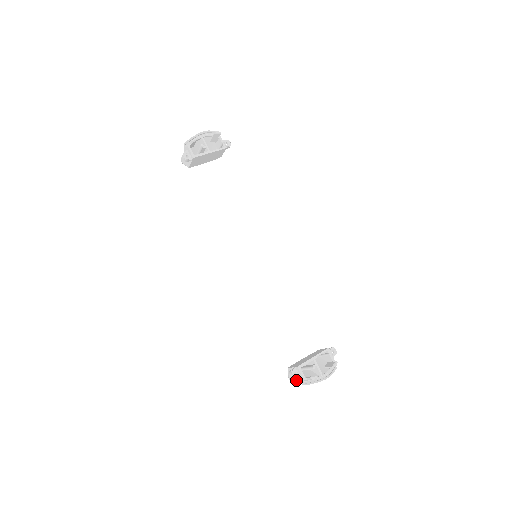
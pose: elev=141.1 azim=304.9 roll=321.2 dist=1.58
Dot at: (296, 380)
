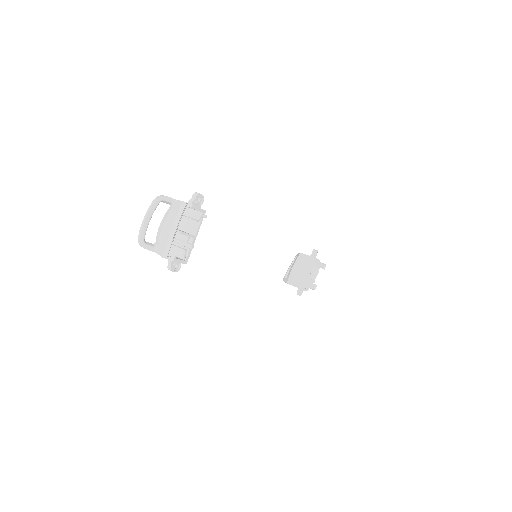
Dot at: occluded
